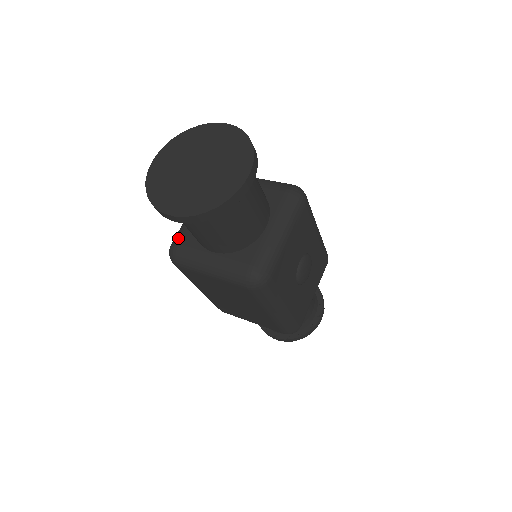
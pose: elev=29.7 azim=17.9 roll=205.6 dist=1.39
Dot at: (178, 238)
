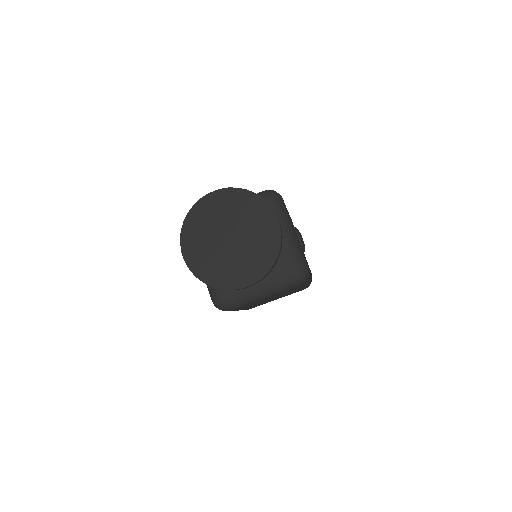
Dot at: (217, 292)
